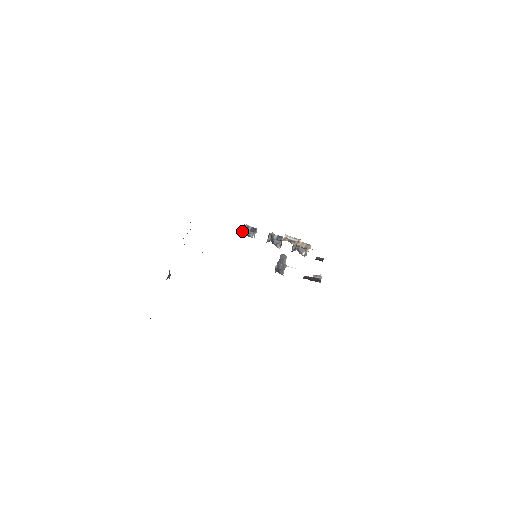
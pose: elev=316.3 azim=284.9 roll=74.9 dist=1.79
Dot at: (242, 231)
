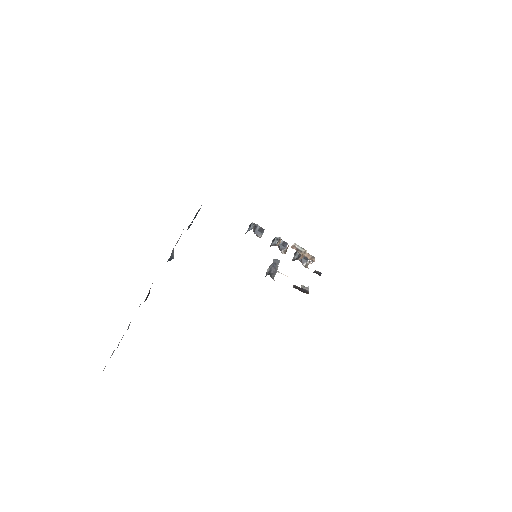
Dot at: (250, 229)
